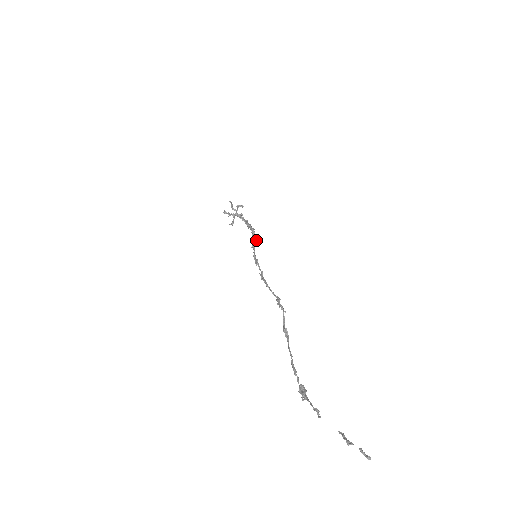
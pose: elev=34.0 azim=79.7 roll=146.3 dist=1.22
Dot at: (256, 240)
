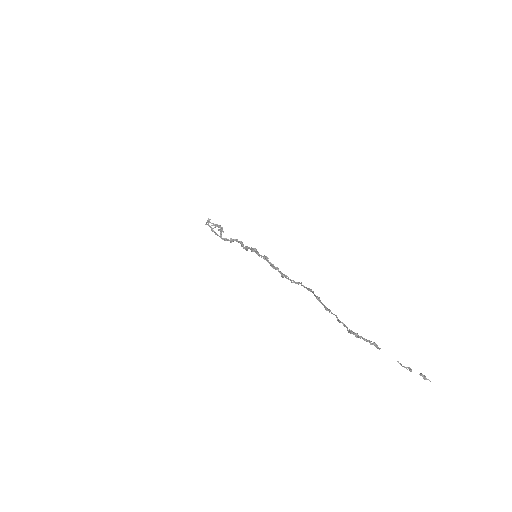
Dot at: occluded
